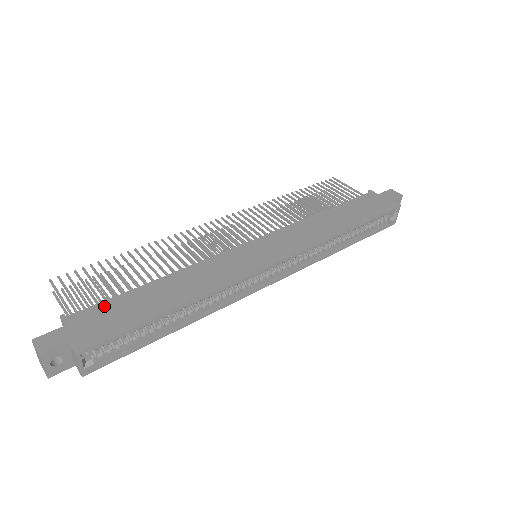
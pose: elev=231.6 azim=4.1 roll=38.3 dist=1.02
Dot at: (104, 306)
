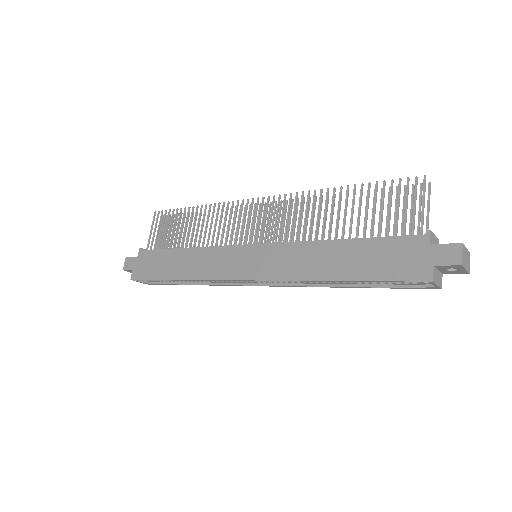
Dot at: (154, 254)
